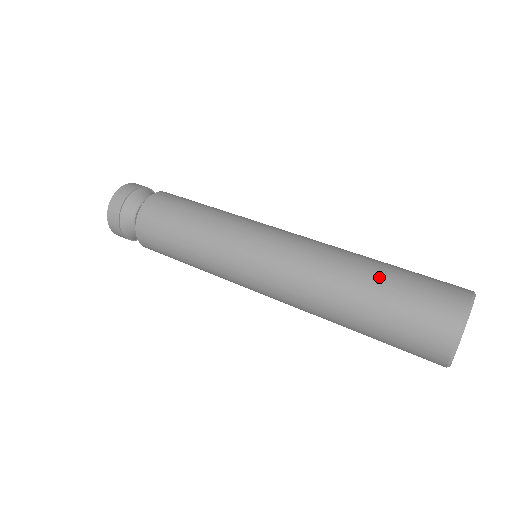
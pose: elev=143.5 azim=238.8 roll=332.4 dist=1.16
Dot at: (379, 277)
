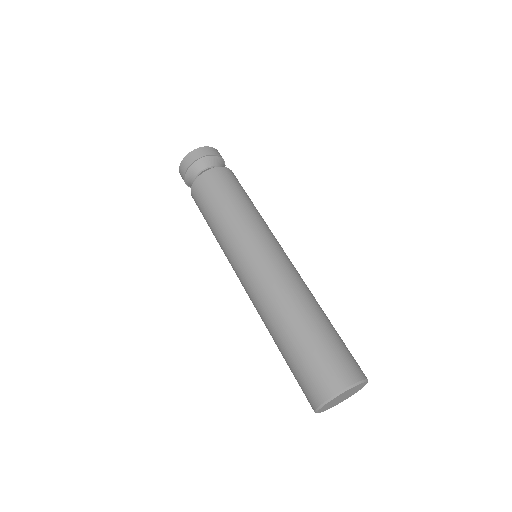
Dot at: (327, 323)
